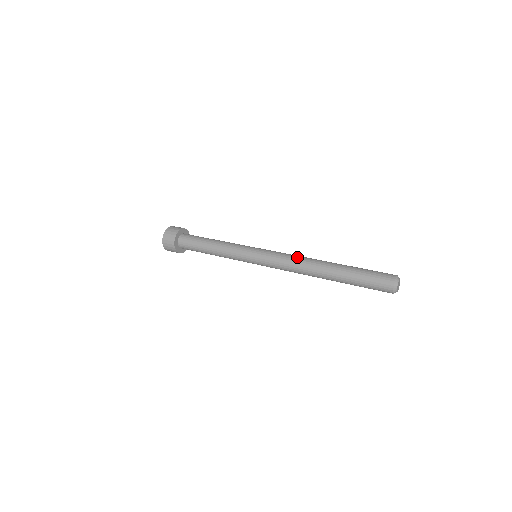
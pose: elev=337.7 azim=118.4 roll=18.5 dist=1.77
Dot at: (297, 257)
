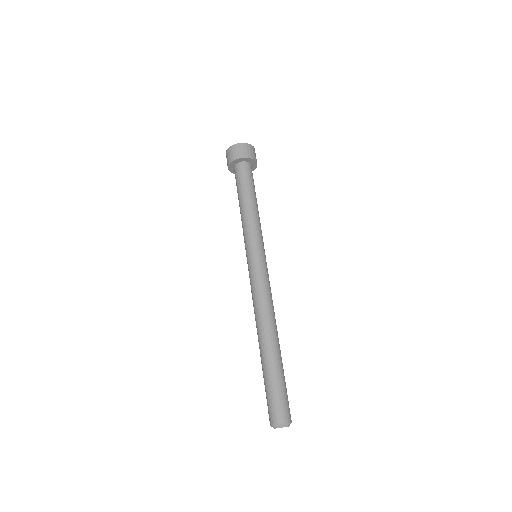
Dot at: (271, 303)
